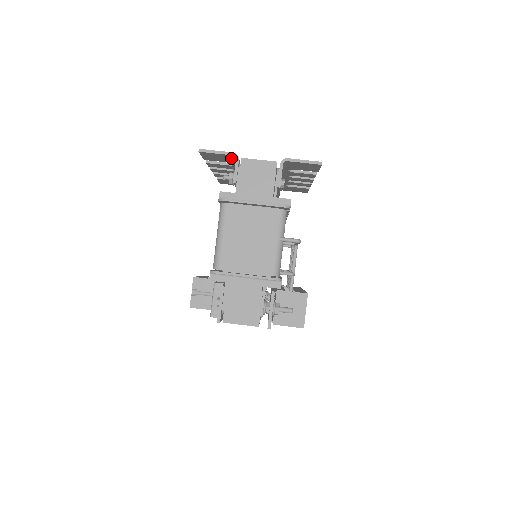
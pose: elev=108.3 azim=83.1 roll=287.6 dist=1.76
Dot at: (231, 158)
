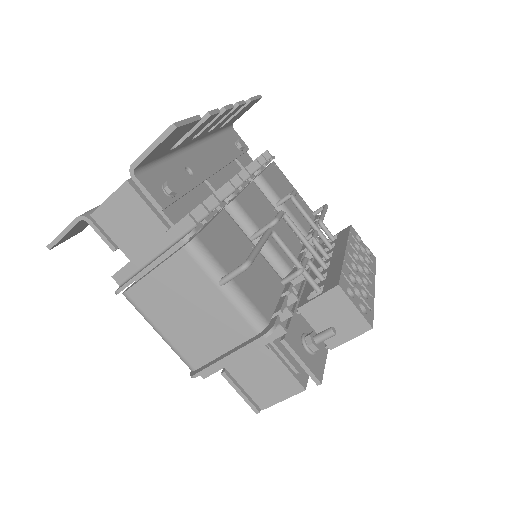
Dot at: occluded
